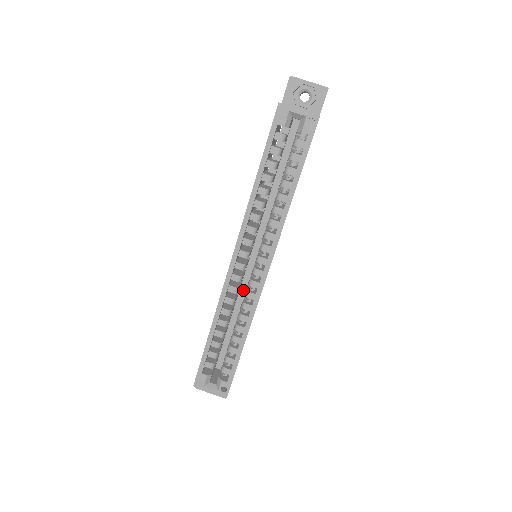
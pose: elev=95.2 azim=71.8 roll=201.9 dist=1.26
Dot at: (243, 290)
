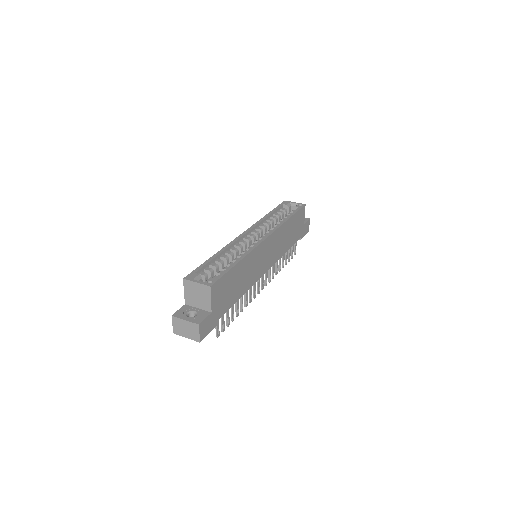
Dot at: occluded
